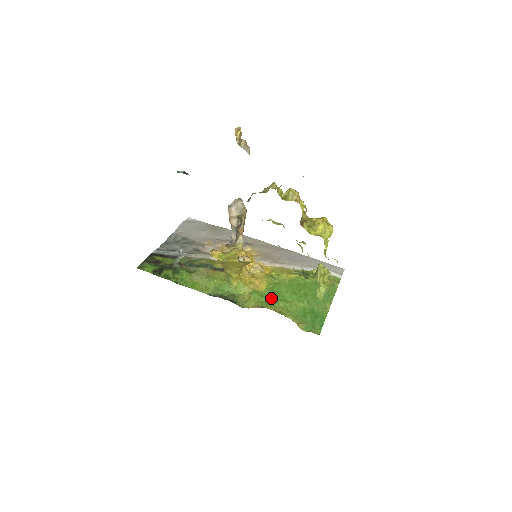
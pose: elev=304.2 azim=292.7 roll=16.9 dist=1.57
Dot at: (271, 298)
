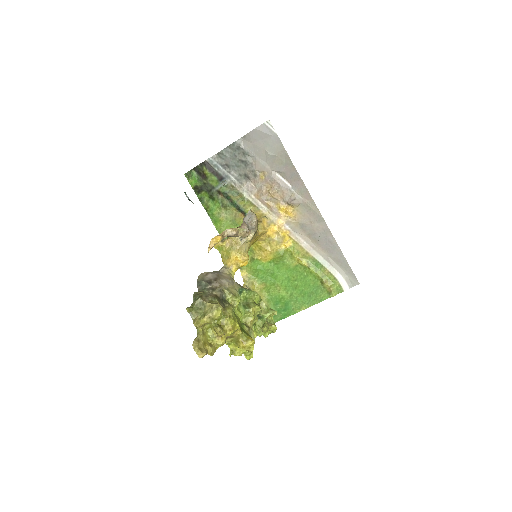
Dot at: (265, 273)
